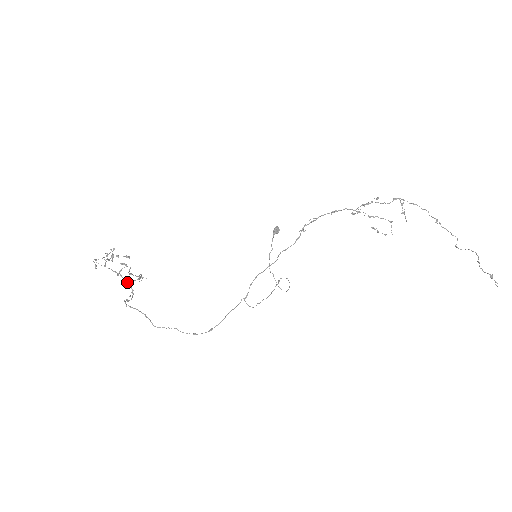
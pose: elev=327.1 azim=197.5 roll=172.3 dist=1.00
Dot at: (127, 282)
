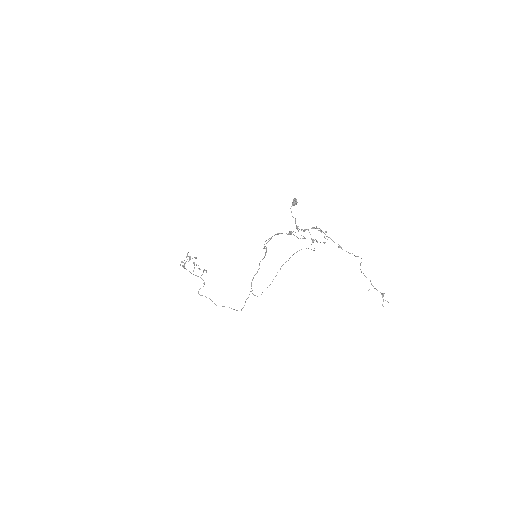
Dot at: (198, 276)
